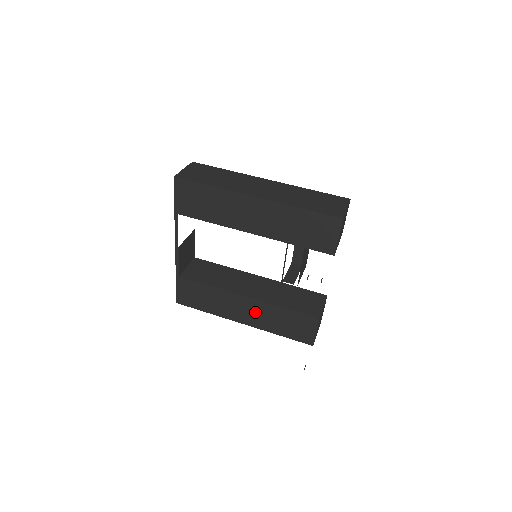
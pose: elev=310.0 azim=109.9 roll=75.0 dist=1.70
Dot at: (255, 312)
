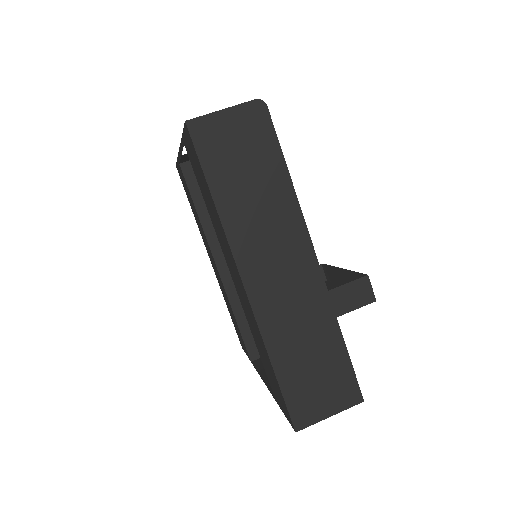
Dot at: (218, 277)
